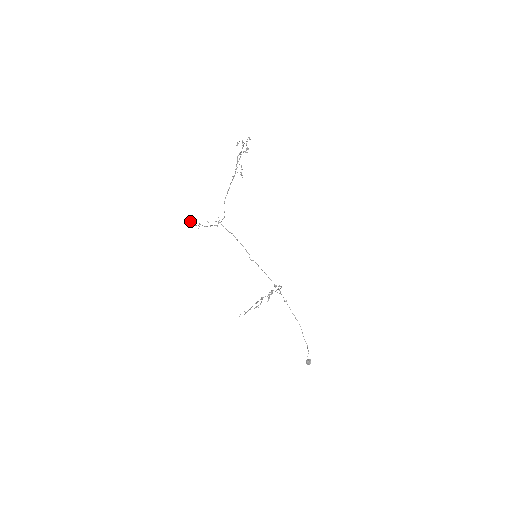
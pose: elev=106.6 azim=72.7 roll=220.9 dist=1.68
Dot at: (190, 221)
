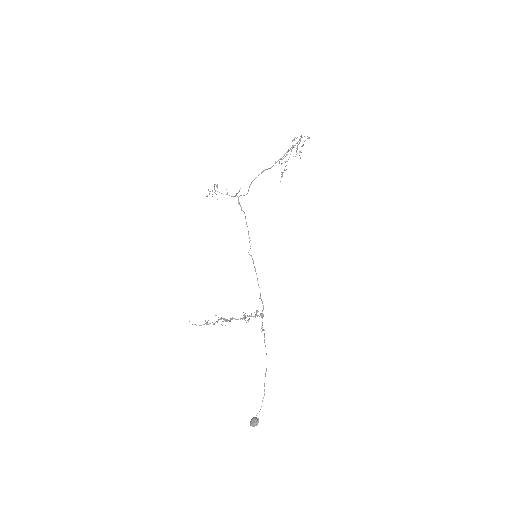
Dot at: occluded
